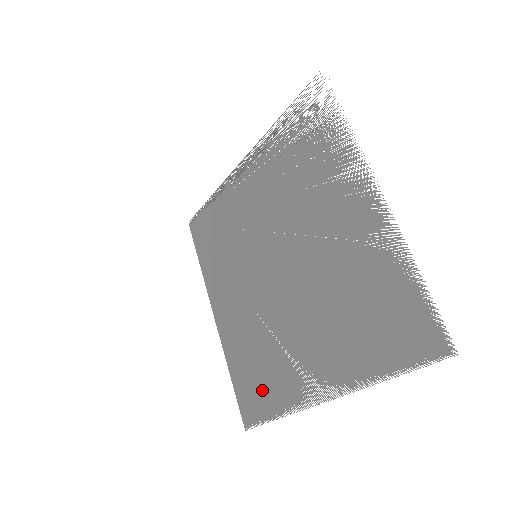
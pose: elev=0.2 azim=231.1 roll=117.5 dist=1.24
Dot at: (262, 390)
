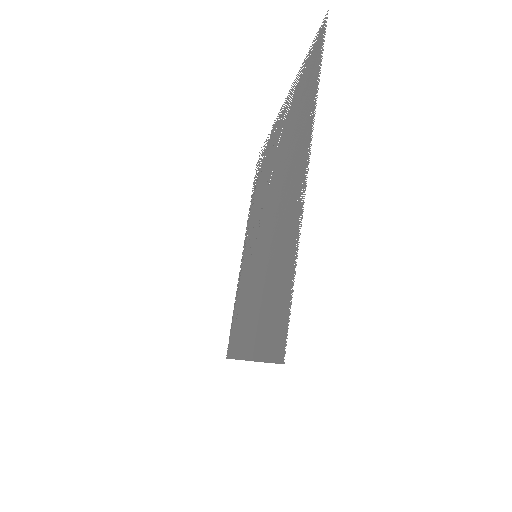
Dot at: (280, 292)
